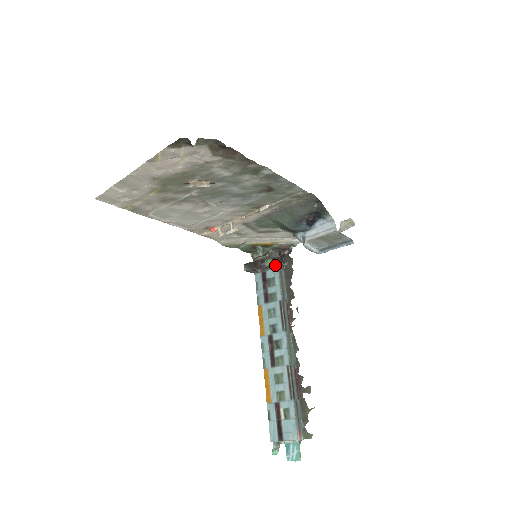
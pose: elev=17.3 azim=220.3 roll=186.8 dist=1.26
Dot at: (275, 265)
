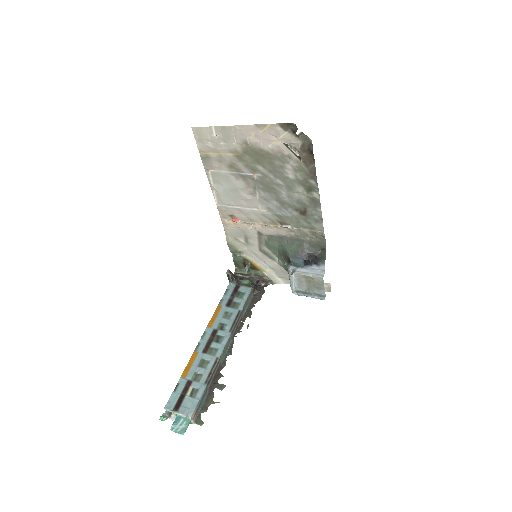
Dot at: (250, 286)
